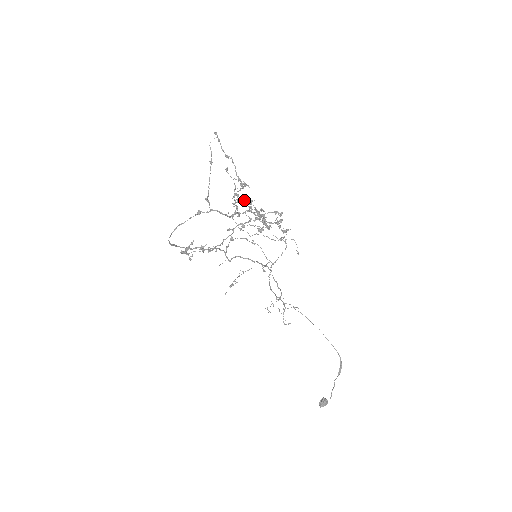
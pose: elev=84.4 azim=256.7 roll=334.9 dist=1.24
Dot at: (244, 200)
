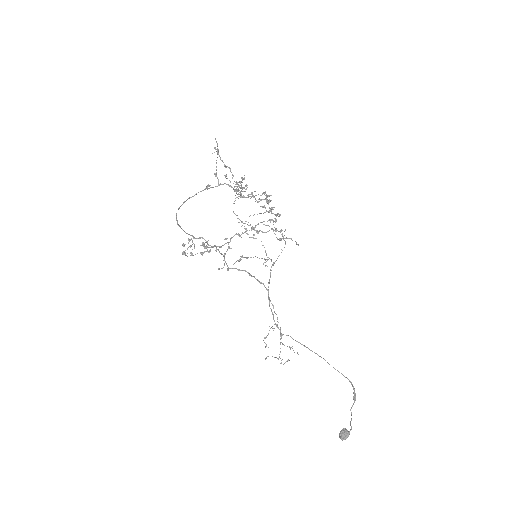
Dot at: (244, 196)
